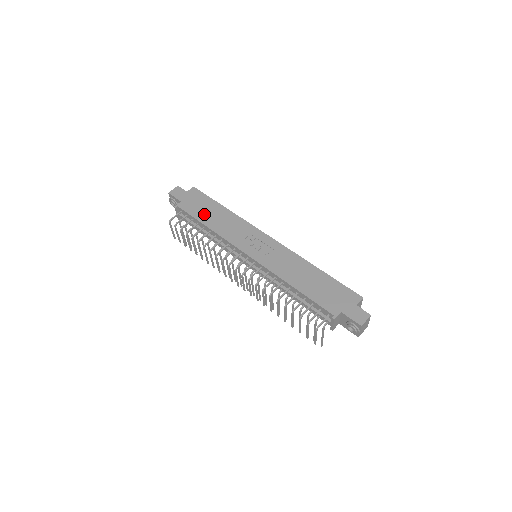
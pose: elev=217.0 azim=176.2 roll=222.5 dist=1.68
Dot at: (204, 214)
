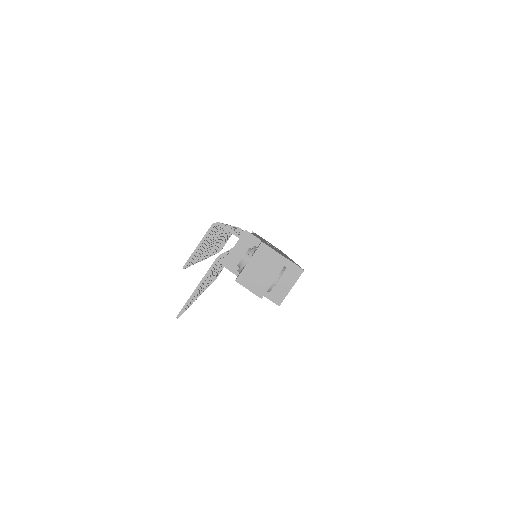
Dot at: occluded
